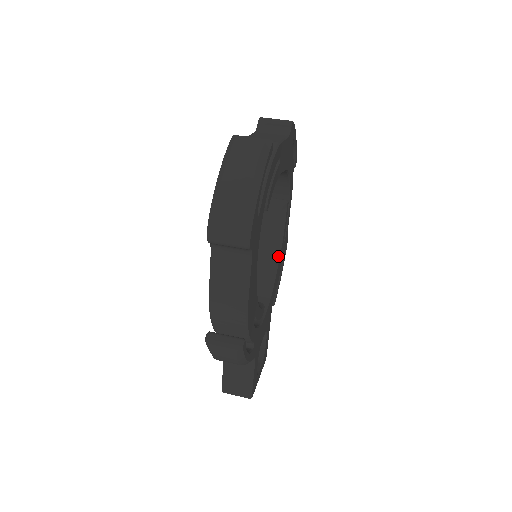
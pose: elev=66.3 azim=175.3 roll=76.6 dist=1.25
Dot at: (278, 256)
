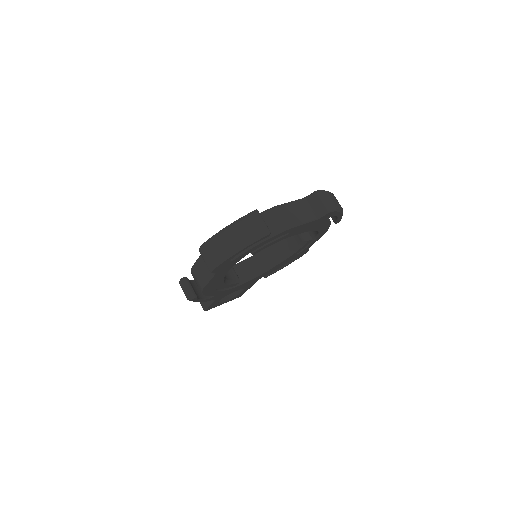
Dot at: (282, 260)
